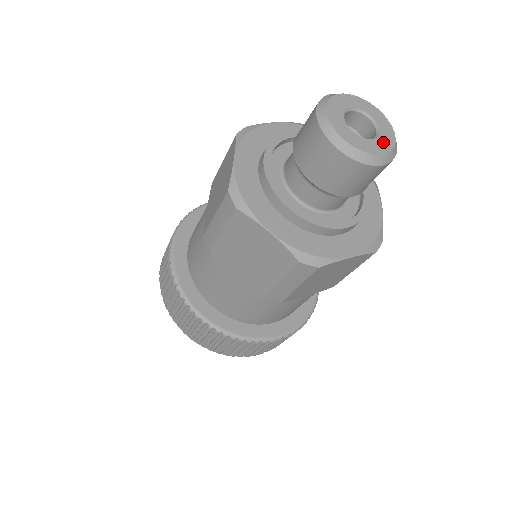
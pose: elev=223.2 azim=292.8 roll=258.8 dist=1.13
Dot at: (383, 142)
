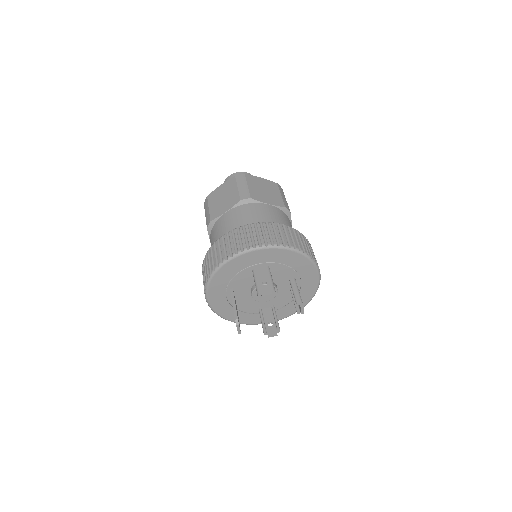
Dot at: occluded
